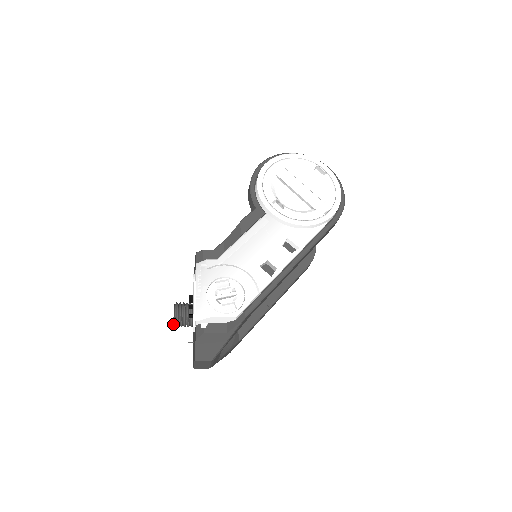
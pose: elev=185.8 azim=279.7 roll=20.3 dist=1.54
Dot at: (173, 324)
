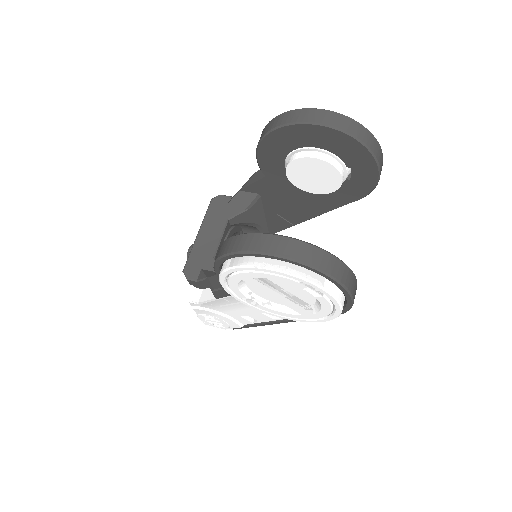
Dot at: occluded
